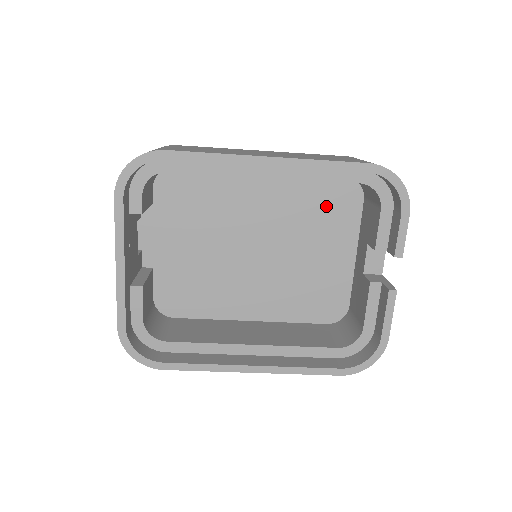
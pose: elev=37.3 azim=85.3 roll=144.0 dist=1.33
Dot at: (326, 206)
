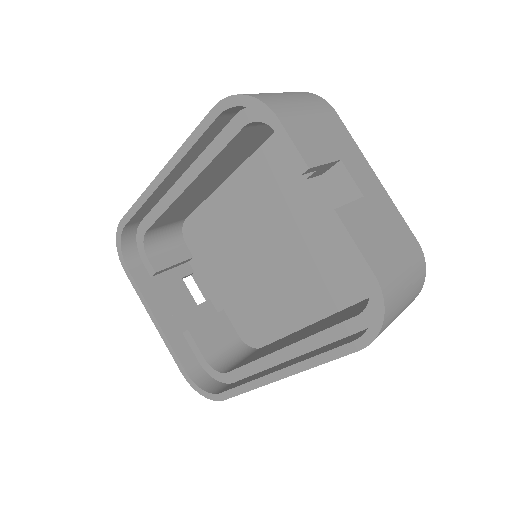
Dot at: (291, 164)
